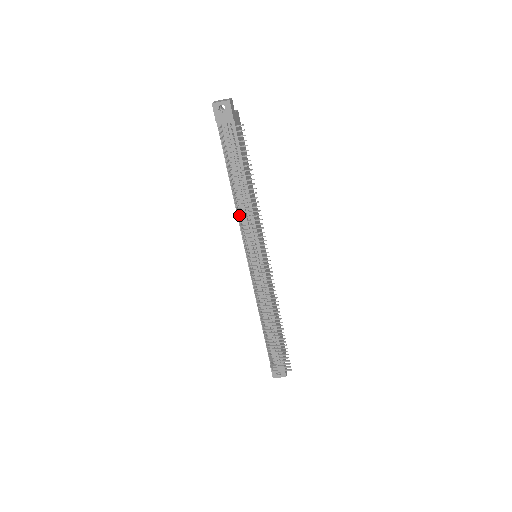
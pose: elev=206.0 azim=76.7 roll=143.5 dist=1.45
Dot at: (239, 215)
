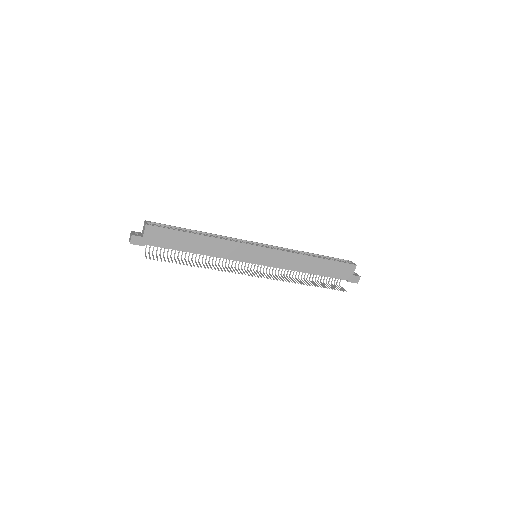
Dot at: (212, 259)
